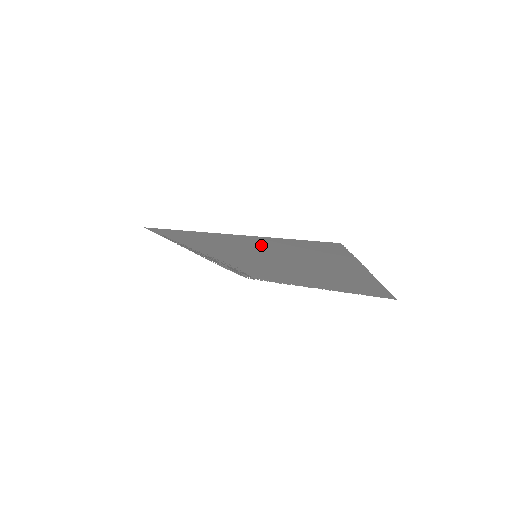
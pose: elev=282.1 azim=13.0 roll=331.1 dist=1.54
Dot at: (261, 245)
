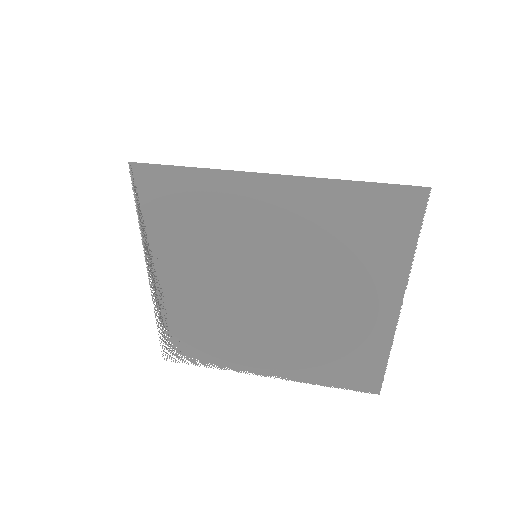
Dot at: (296, 211)
